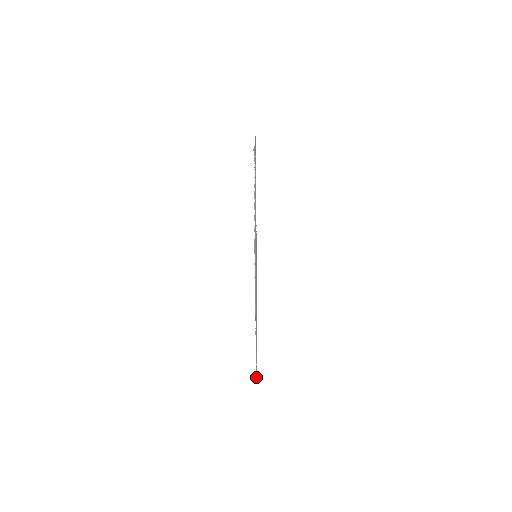
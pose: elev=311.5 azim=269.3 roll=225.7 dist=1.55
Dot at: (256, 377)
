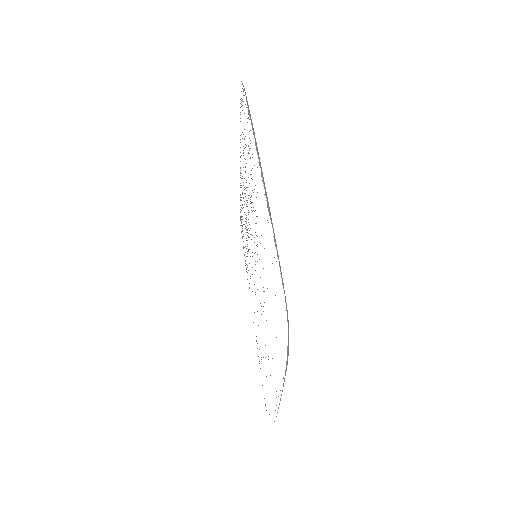
Dot at: occluded
